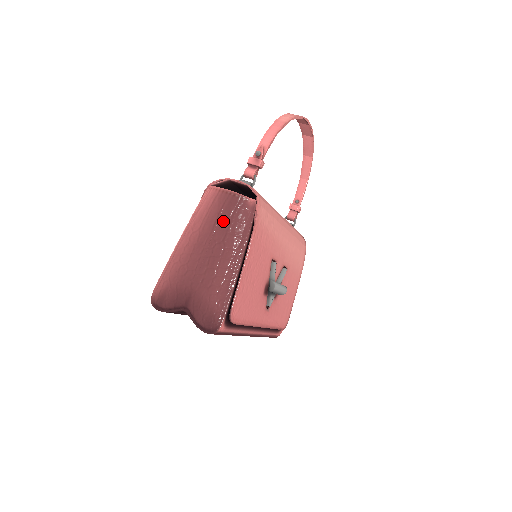
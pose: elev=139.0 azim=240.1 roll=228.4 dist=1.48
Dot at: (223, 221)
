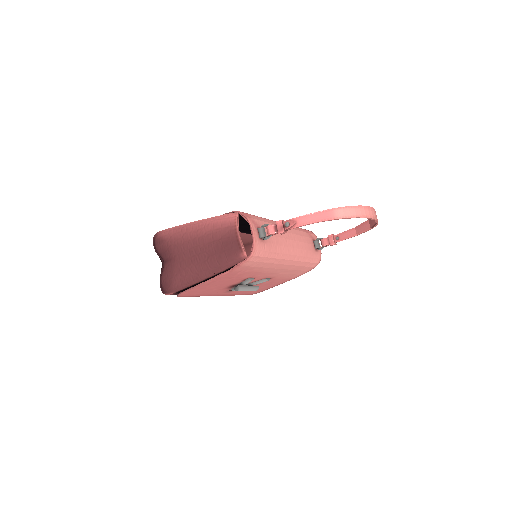
Dot at: (219, 246)
